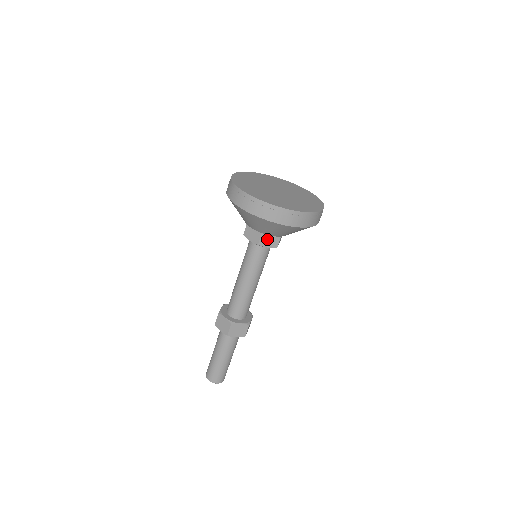
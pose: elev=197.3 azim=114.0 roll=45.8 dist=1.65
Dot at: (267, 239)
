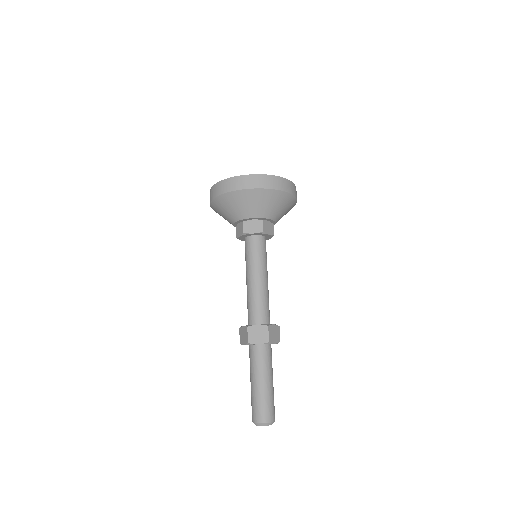
Dot at: (267, 226)
